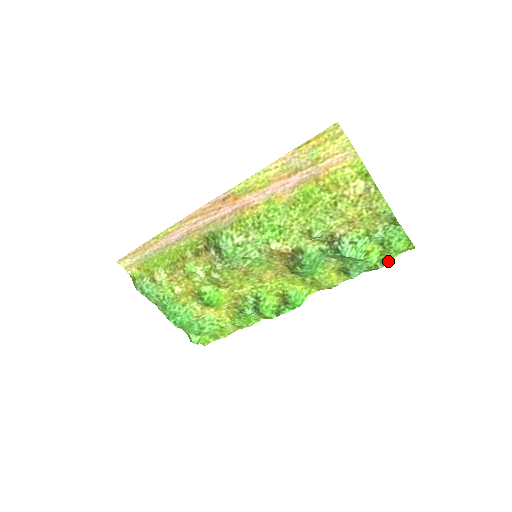
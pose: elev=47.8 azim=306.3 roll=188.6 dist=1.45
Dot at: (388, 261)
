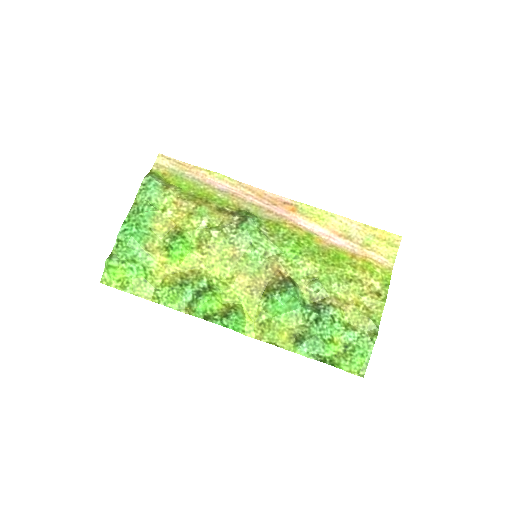
Dot at: (337, 365)
